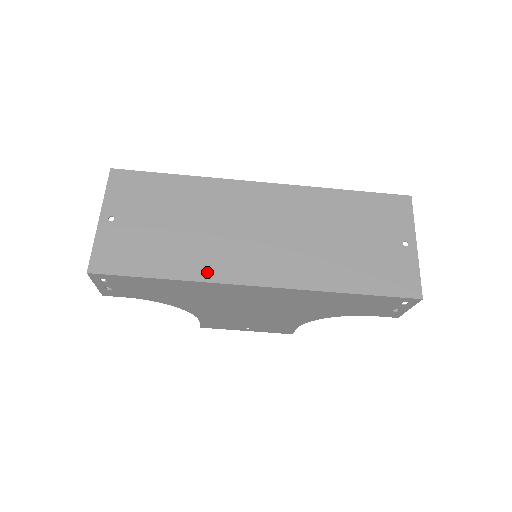
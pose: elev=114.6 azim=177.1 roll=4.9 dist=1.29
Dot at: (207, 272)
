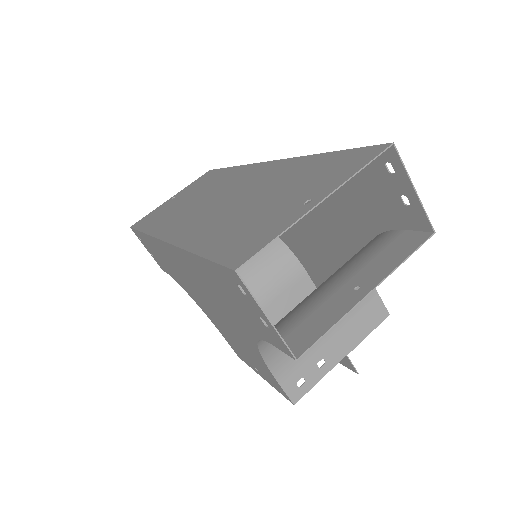
Dot at: (158, 228)
